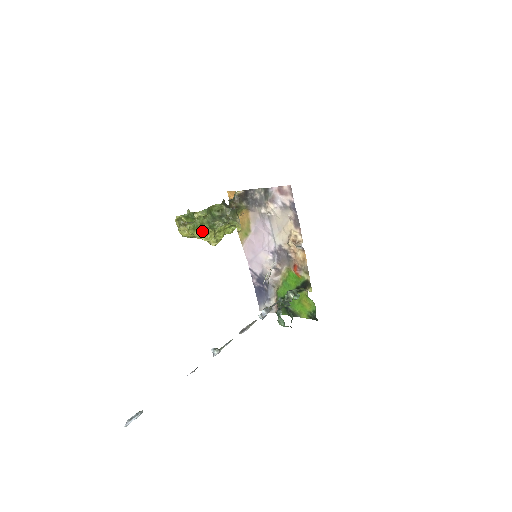
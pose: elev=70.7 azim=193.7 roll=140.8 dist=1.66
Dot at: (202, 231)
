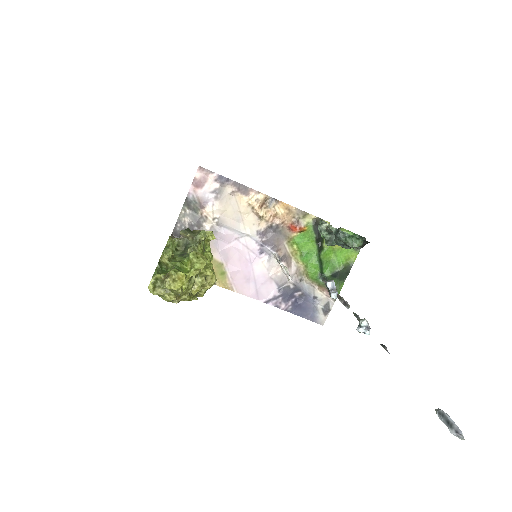
Dot at: (189, 267)
